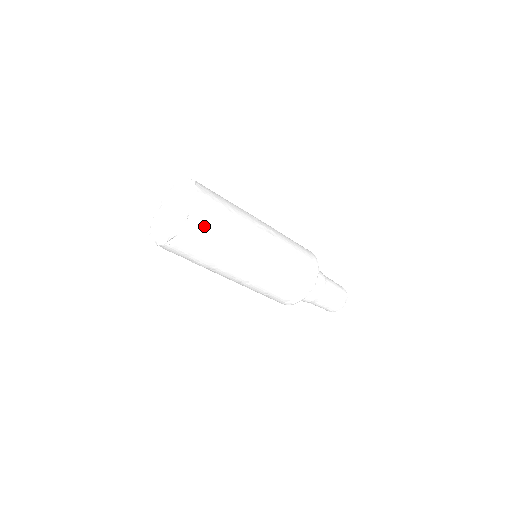
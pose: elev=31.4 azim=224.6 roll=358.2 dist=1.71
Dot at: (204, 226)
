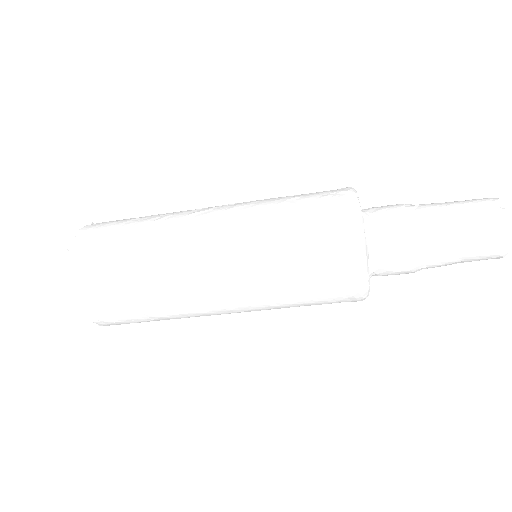
Dot at: (96, 246)
